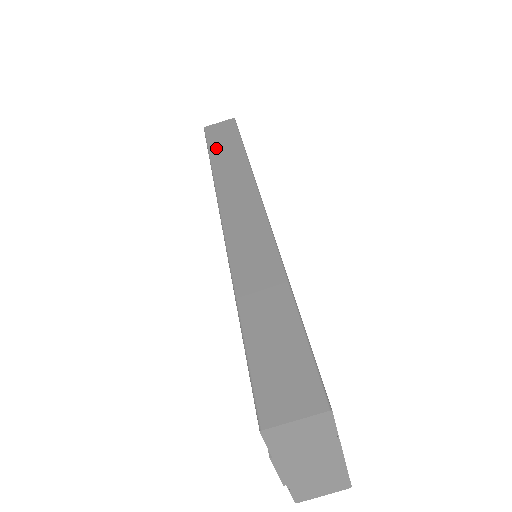
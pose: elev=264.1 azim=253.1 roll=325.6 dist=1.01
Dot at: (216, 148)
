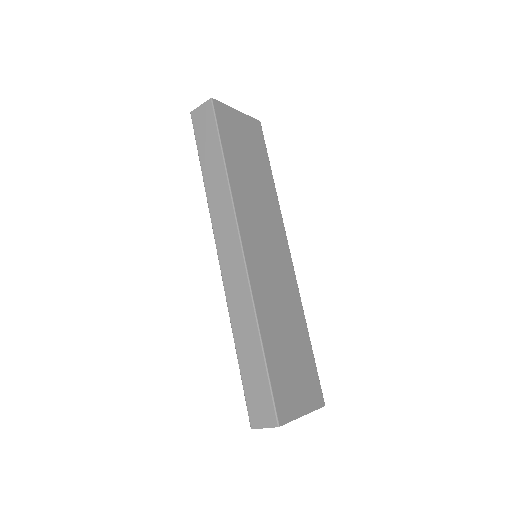
Dot at: (203, 155)
